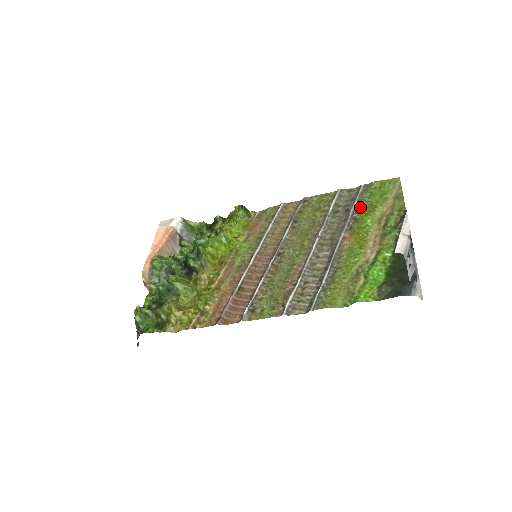
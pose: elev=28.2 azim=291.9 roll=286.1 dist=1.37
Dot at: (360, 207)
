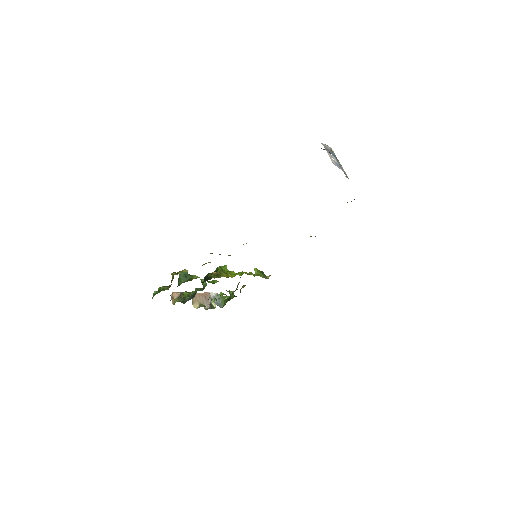
Dot at: occluded
